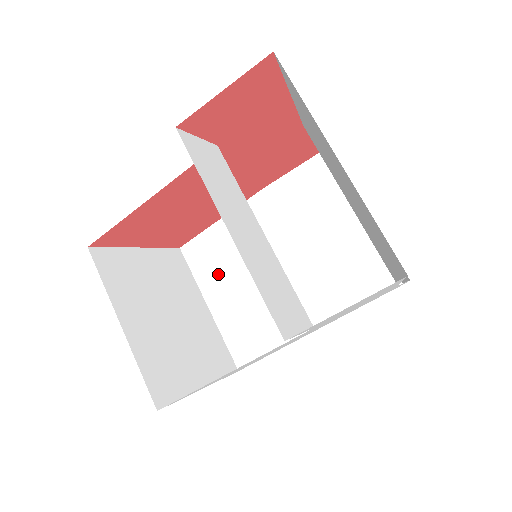
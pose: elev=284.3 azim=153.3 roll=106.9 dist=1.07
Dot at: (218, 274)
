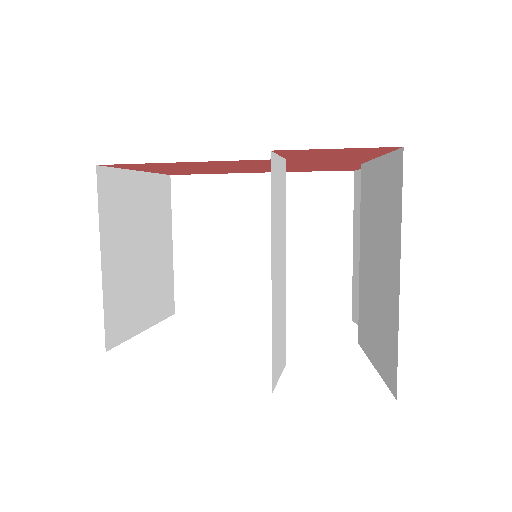
Dot at: (197, 222)
